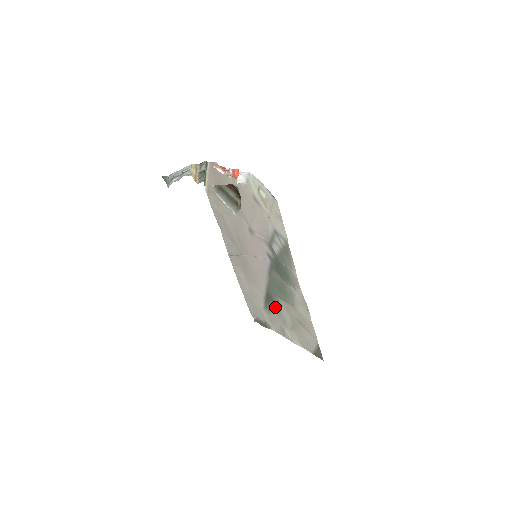
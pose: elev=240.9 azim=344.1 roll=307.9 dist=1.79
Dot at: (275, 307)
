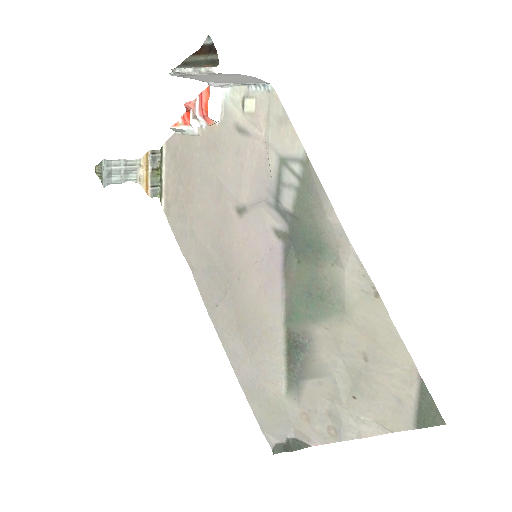
Dot at: (308, 364)
